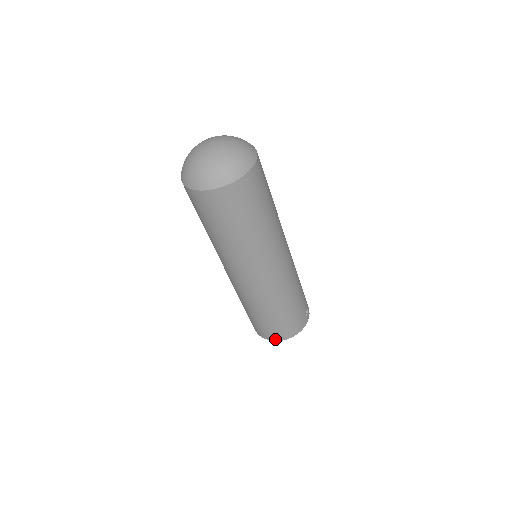
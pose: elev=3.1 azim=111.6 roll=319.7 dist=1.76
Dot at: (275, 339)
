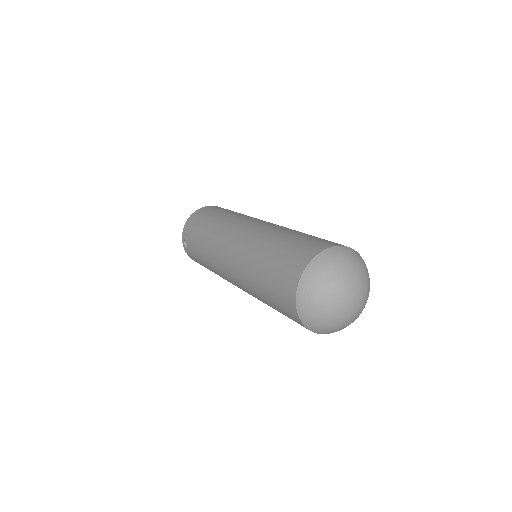
Dot at: occluded
